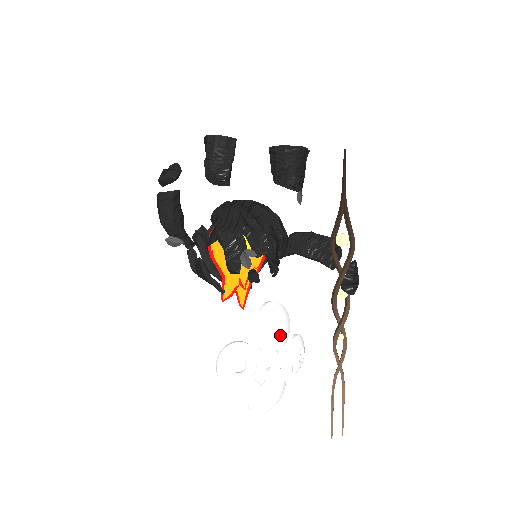
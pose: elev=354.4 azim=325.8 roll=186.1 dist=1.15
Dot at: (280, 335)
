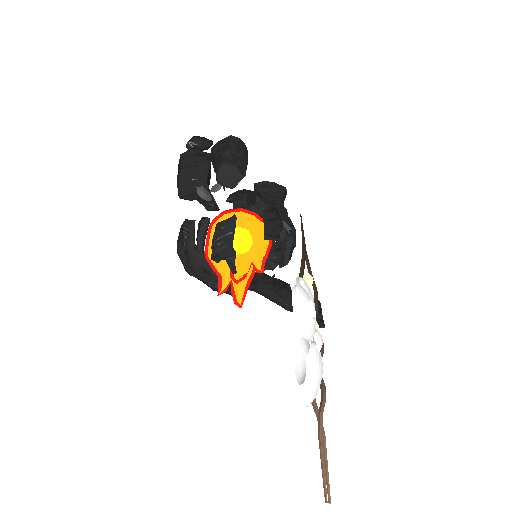
Dot at: occluded
